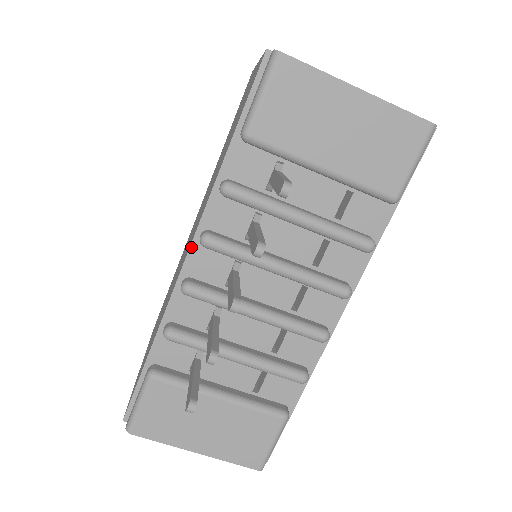
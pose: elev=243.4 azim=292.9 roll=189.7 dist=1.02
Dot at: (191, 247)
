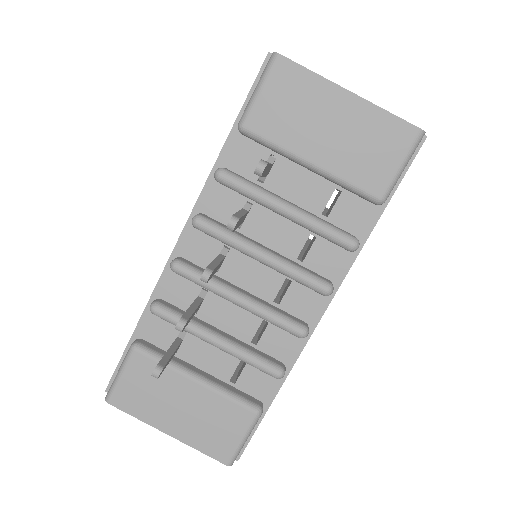
Dot at: (185, 228)
